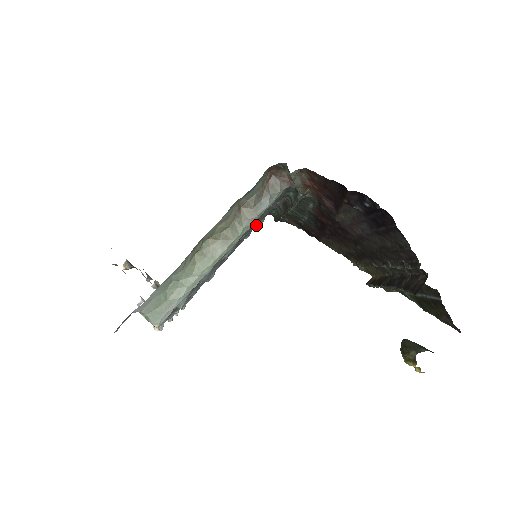
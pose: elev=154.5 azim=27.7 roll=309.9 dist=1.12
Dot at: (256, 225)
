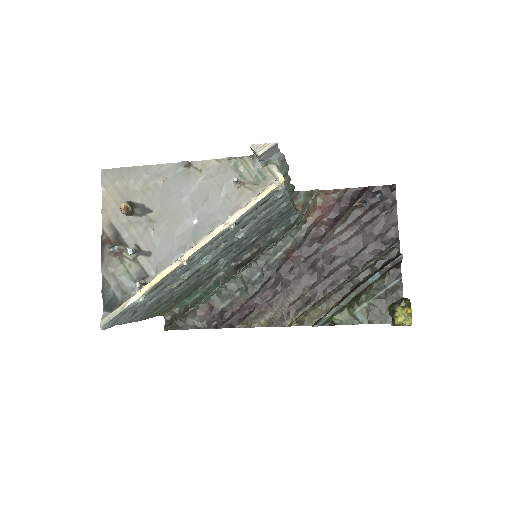
Dot at: (216, 269)
